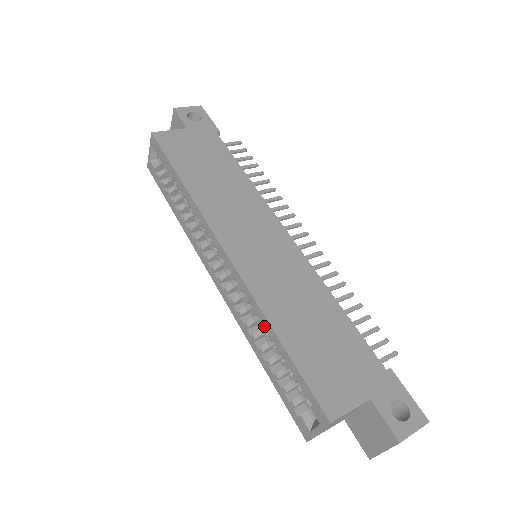
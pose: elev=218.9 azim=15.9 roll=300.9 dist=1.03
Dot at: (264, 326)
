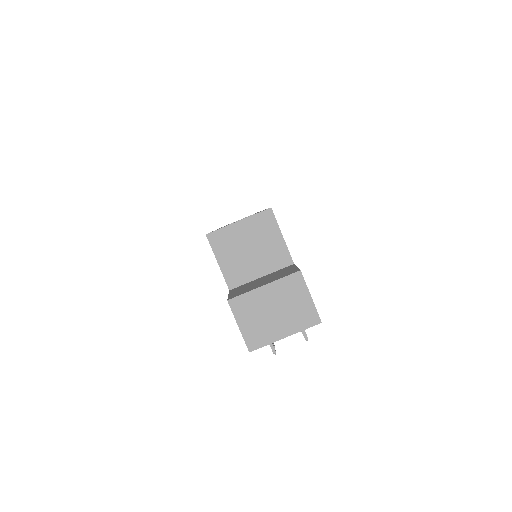
Dot at: occluded
